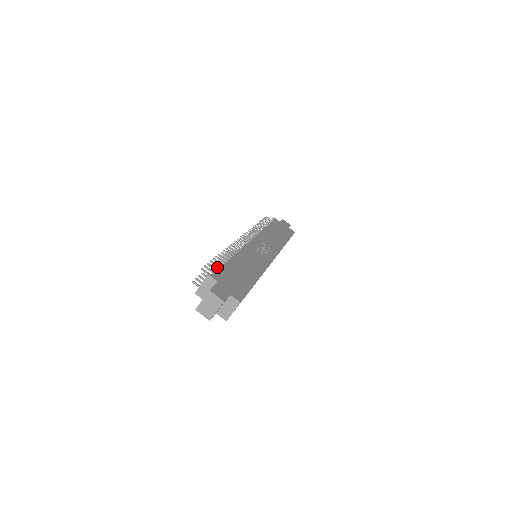
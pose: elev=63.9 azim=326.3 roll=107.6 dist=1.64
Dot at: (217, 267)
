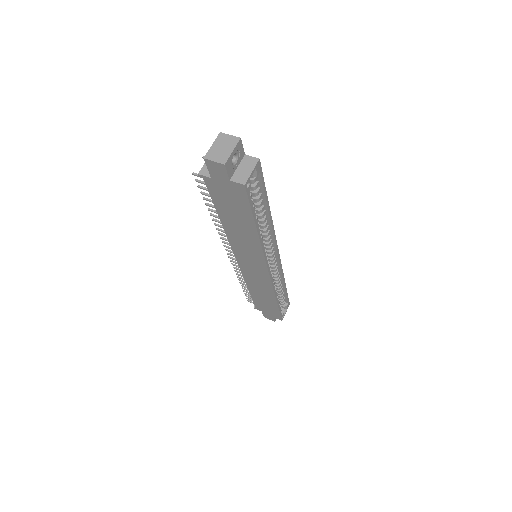
Dot at: occluded
